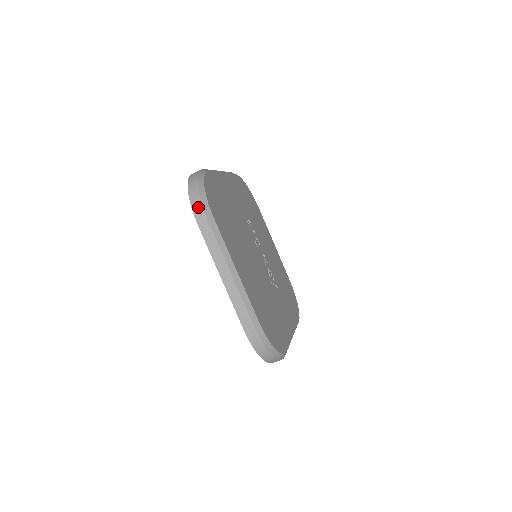
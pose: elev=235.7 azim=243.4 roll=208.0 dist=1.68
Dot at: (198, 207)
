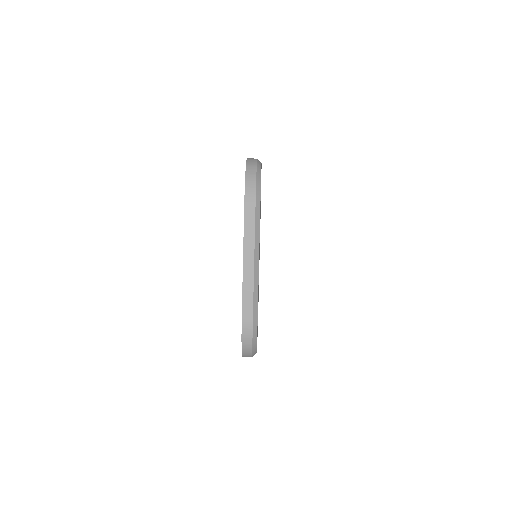
Dot at: (251, 190)
